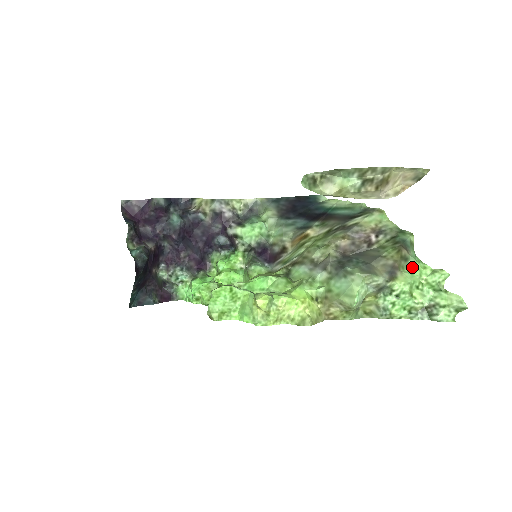
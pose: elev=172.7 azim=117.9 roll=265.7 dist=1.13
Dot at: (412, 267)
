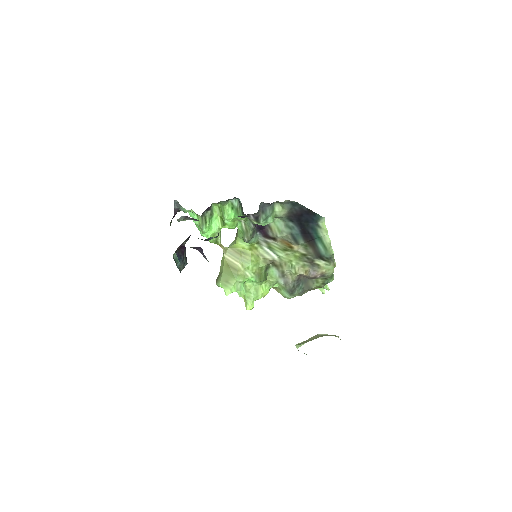
Dot at: occluded
